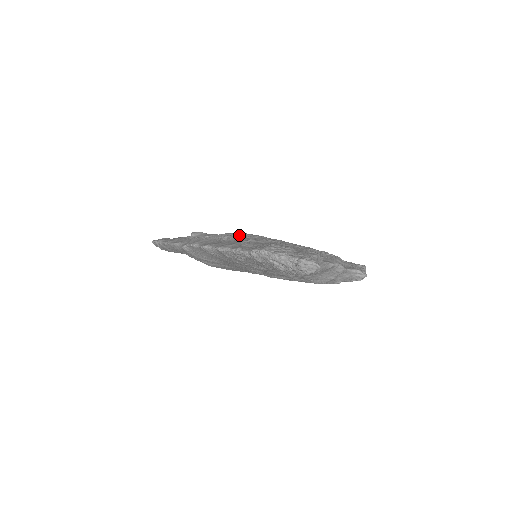
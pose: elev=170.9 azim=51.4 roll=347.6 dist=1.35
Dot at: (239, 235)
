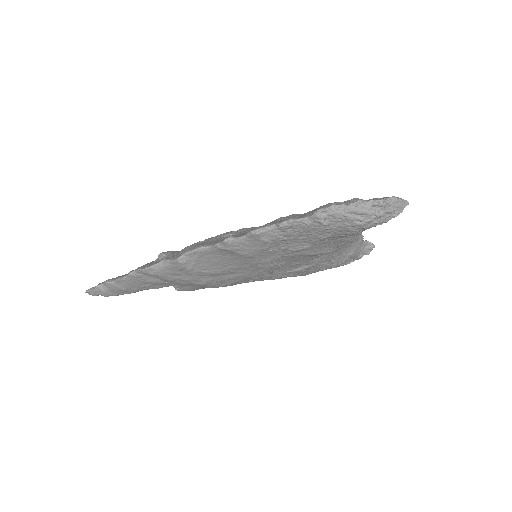
Dot at: (242, 229)
